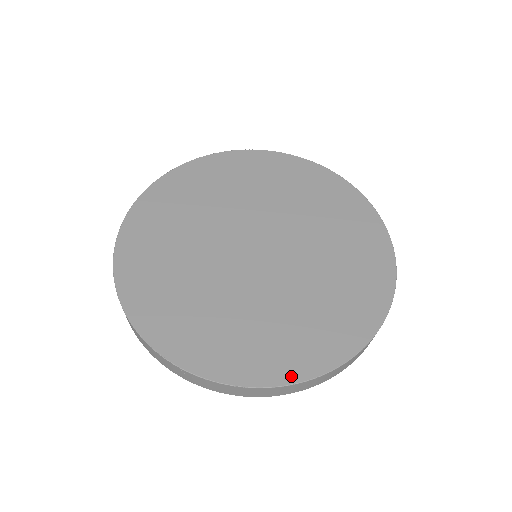
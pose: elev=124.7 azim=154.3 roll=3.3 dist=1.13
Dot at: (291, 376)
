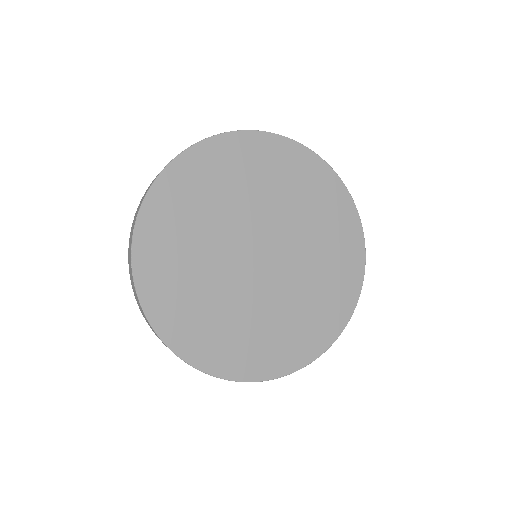
Dot at: (353, 302)
